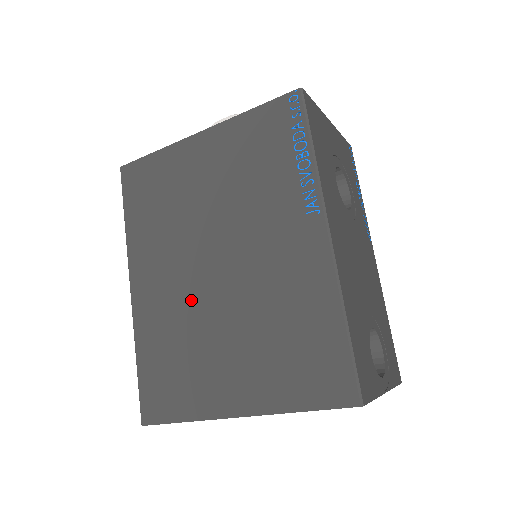
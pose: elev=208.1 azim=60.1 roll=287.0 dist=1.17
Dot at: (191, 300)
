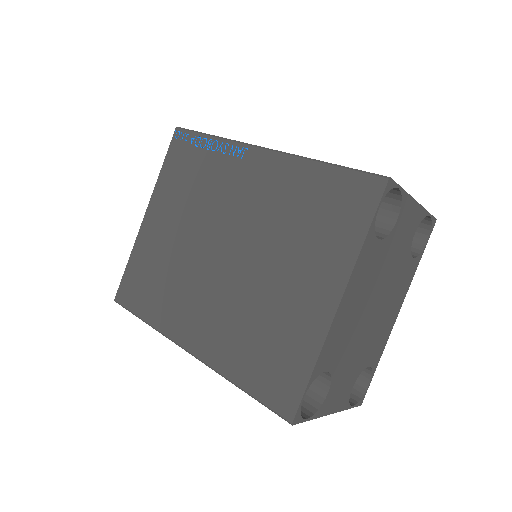
Dot at: (232, 293)
